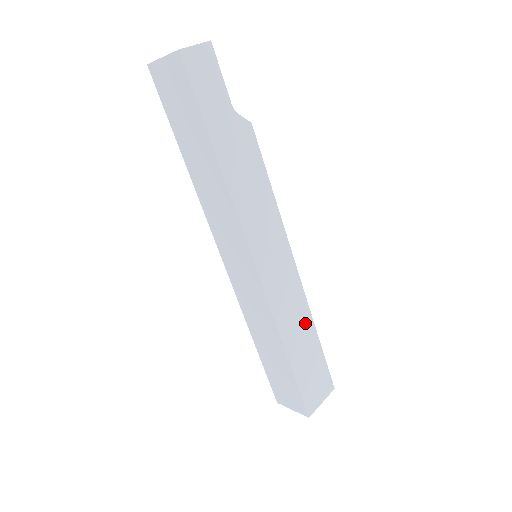
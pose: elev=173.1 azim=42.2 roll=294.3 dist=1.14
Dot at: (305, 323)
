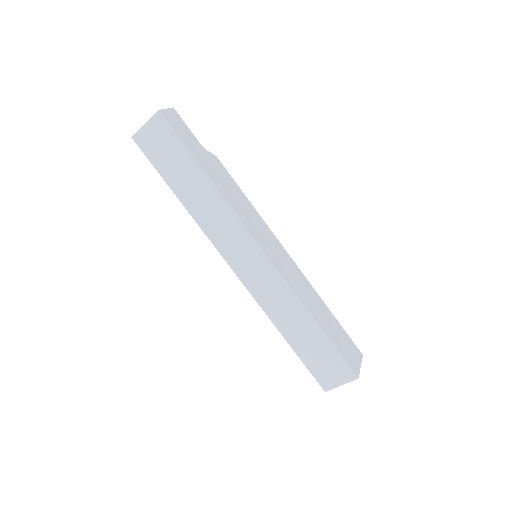
Dot at: (315, 298)
